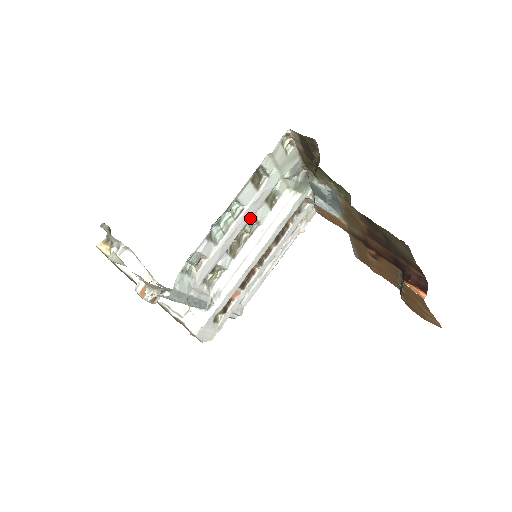
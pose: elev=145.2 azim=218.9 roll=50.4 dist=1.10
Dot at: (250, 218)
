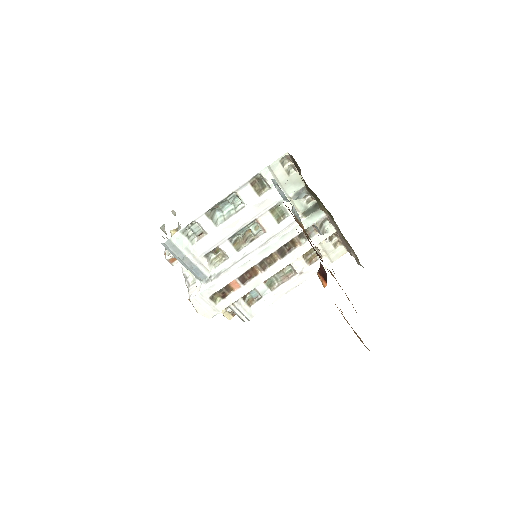
Dot at: (253, 219)
